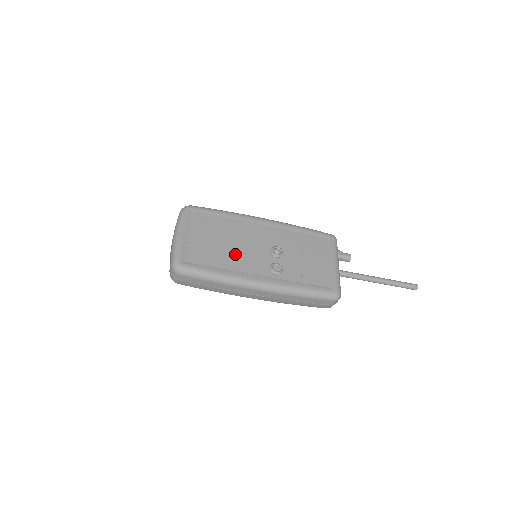
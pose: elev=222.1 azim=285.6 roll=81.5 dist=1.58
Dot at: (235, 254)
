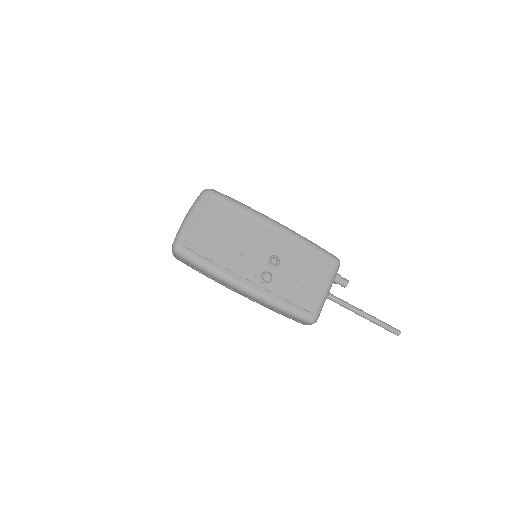
Dot at: (234, 252)
